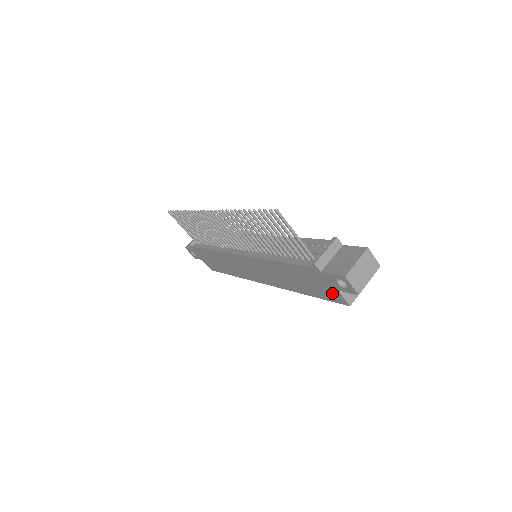
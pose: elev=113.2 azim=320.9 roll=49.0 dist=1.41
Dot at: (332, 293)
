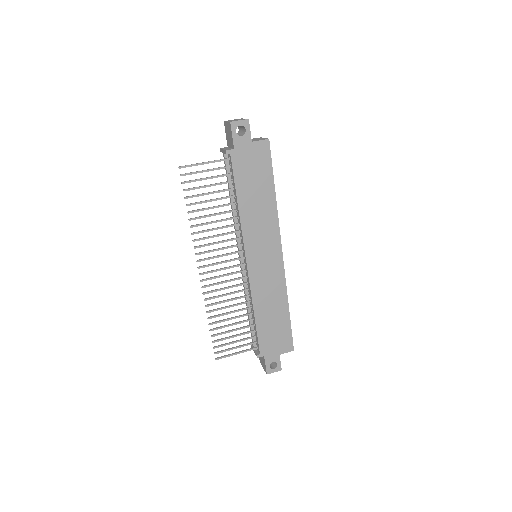
Dot at: (258, 152)
